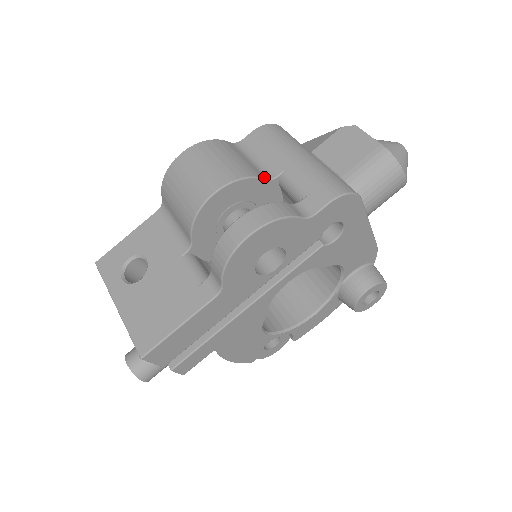
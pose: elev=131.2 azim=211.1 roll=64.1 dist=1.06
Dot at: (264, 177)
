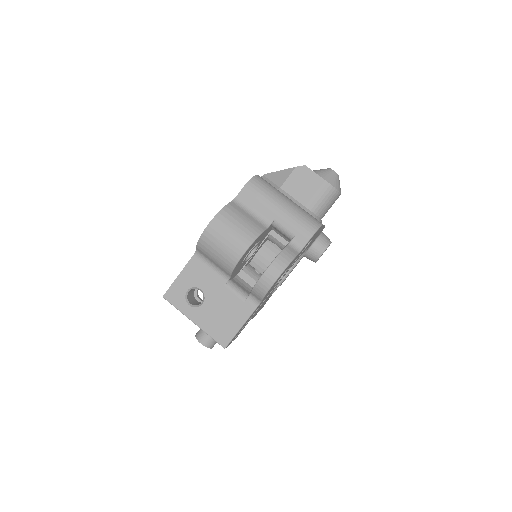
Dot at: (265, 228)
